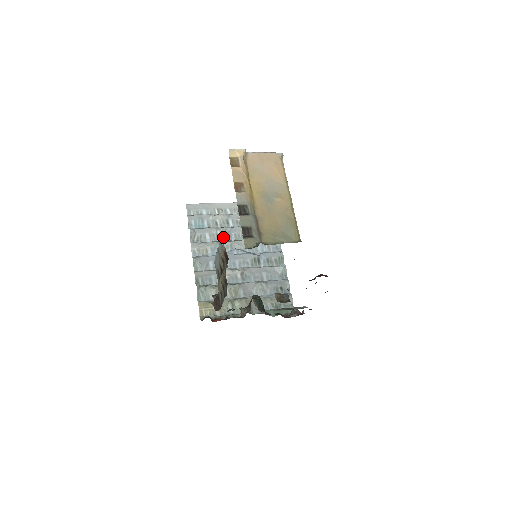
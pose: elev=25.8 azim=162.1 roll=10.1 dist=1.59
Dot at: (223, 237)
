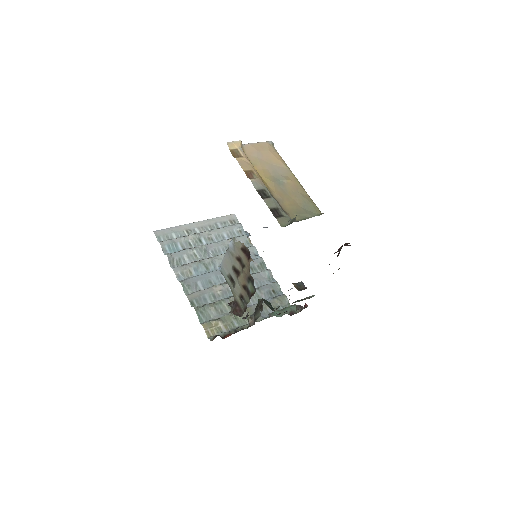
Dot at: (201, 256)
